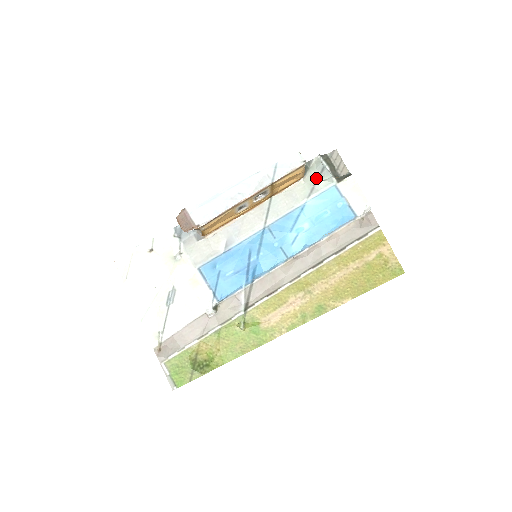
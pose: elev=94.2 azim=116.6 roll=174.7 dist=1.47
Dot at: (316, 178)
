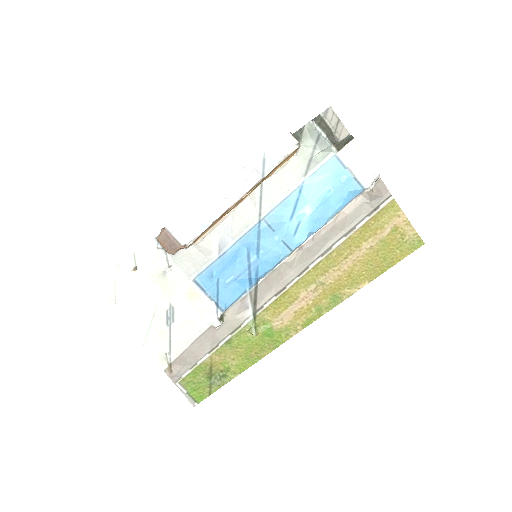
Dot at: (311, 150)
